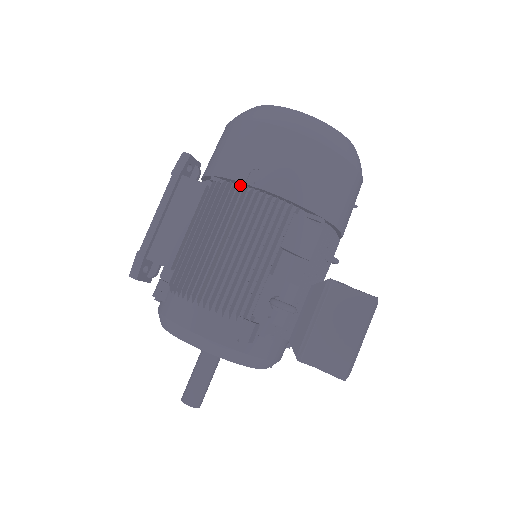
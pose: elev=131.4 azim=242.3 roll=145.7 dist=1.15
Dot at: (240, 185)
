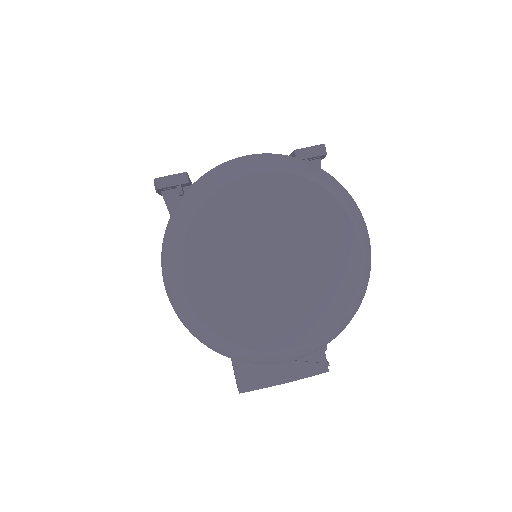
Dot at: occluded
